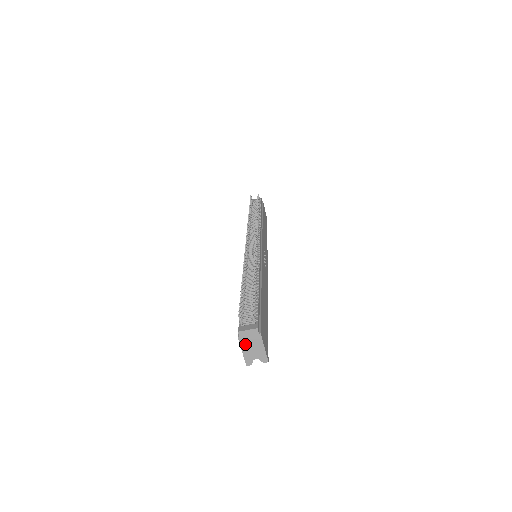
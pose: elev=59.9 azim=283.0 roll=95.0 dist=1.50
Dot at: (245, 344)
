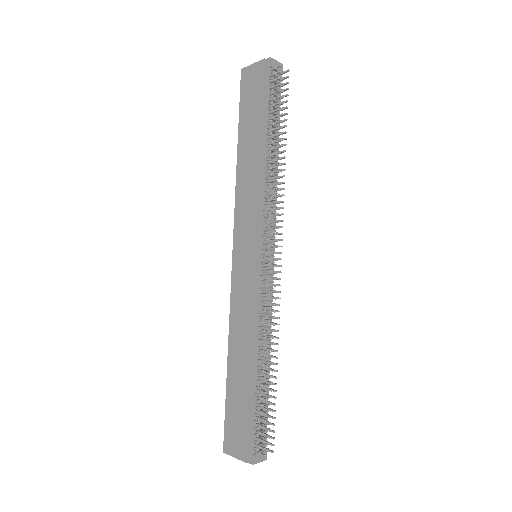
Dot at: (244, 459)
